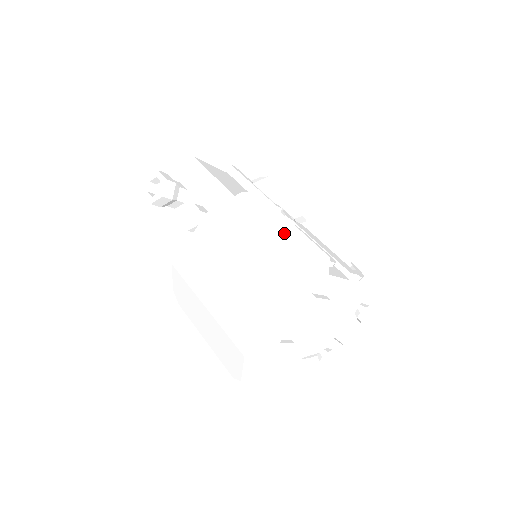
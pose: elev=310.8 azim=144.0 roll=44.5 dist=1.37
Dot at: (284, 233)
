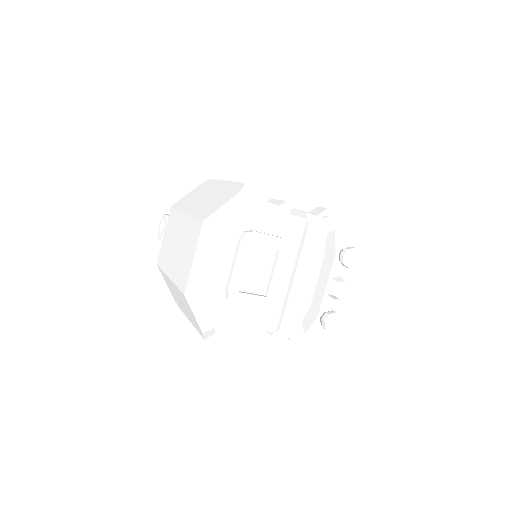
Dot at: (217, 189)
